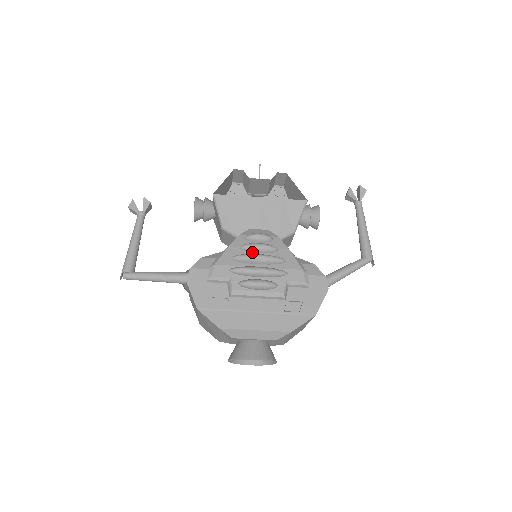
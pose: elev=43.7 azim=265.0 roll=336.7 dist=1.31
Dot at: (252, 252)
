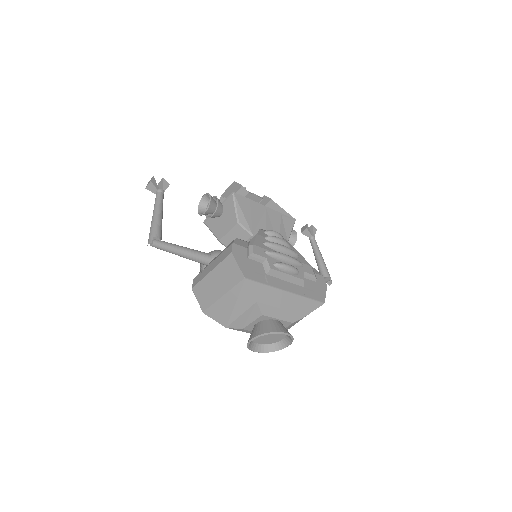
Dot at: occluded
